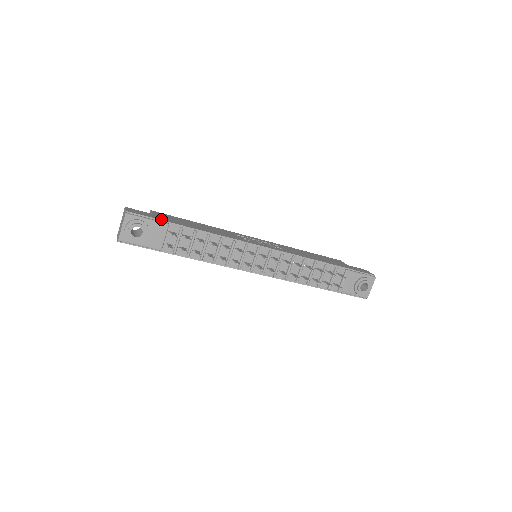
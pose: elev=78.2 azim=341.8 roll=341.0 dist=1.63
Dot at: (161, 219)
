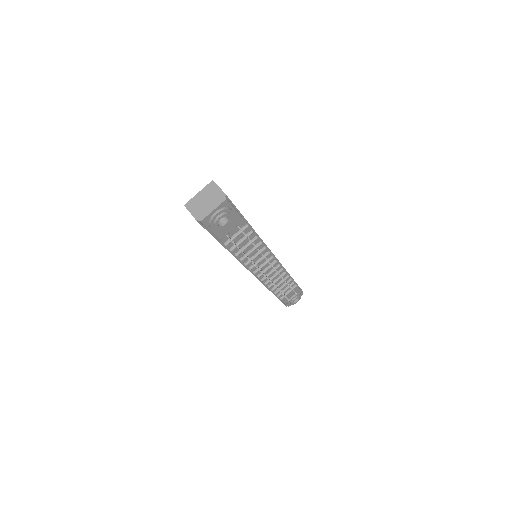
Dot at: occluded
